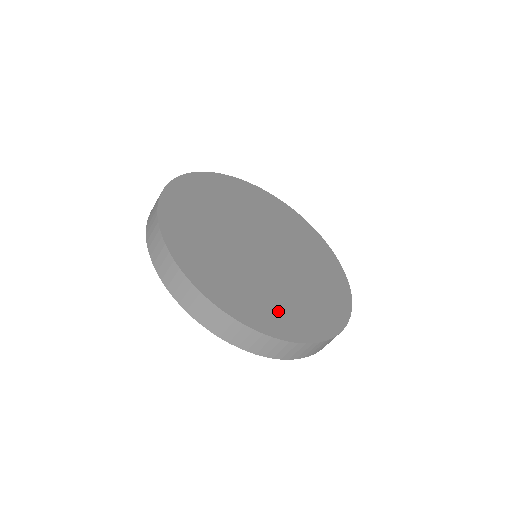
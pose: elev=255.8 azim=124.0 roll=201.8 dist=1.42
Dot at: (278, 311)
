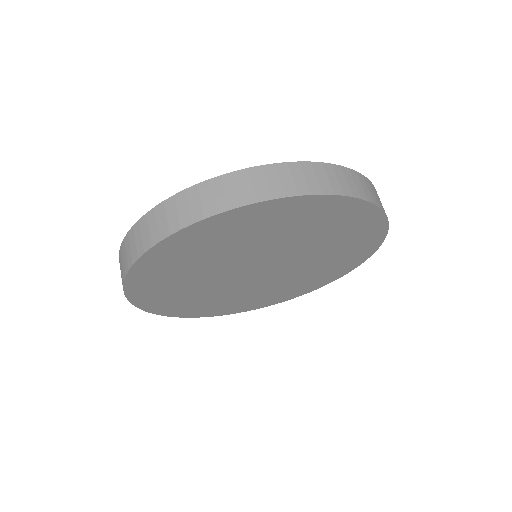
Dot at: occluded
